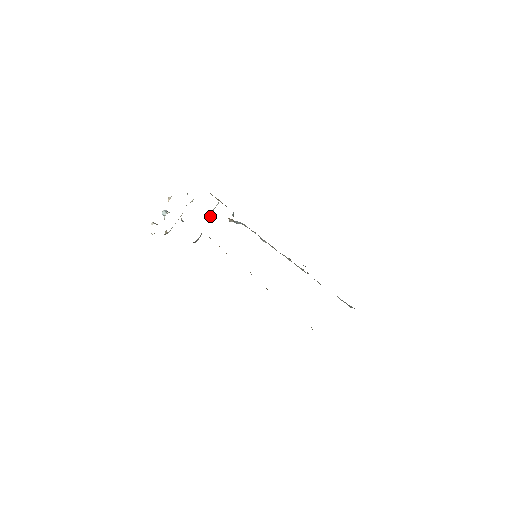
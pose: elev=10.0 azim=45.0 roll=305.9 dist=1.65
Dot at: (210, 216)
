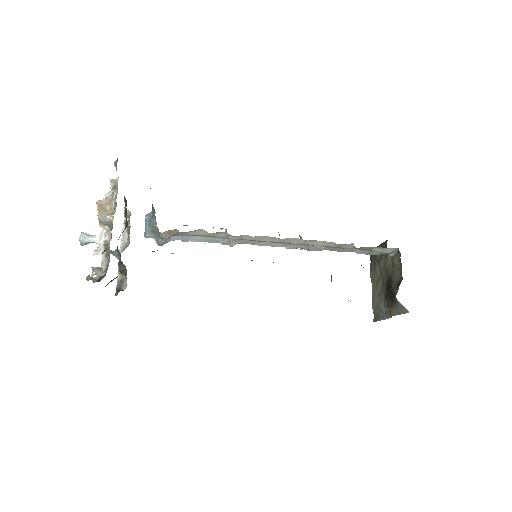
Dot at: (126, 240)
